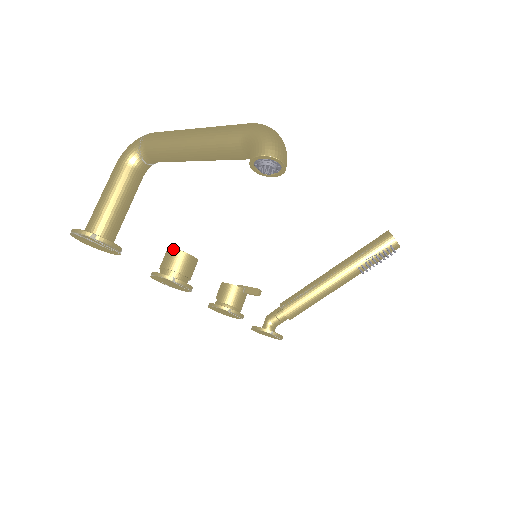
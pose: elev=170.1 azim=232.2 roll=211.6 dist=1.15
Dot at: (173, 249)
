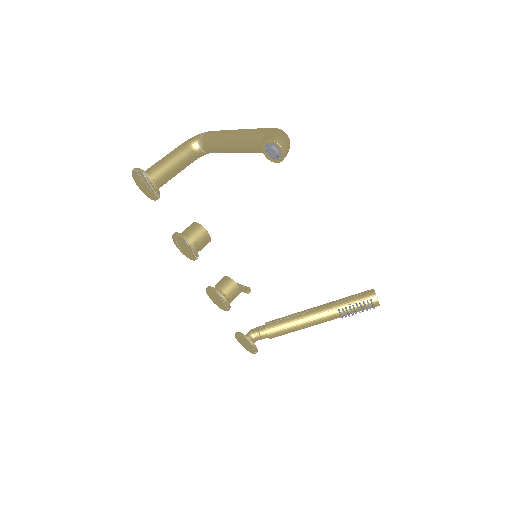
Dot at: (196, 222)
